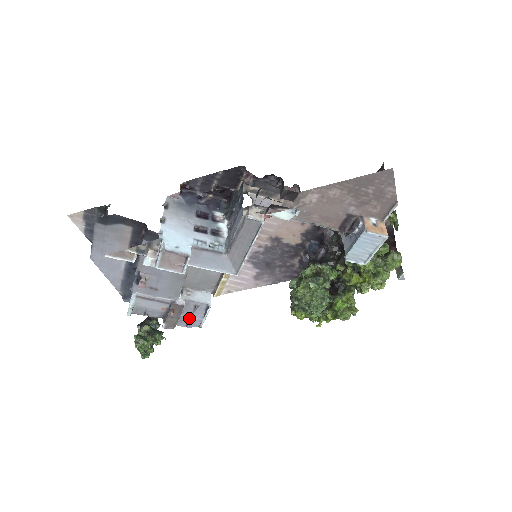
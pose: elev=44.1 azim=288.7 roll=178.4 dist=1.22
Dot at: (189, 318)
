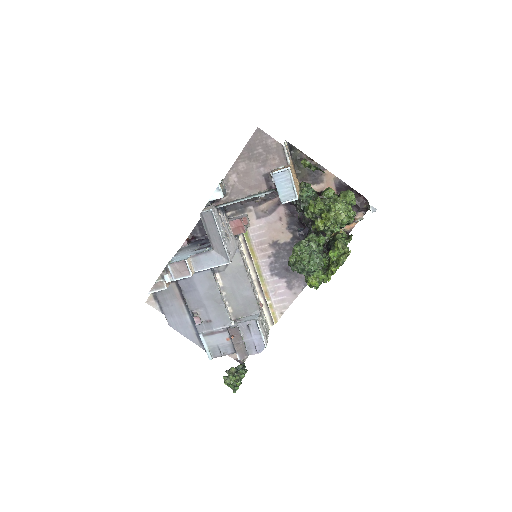
Dot at: (252, 340)
